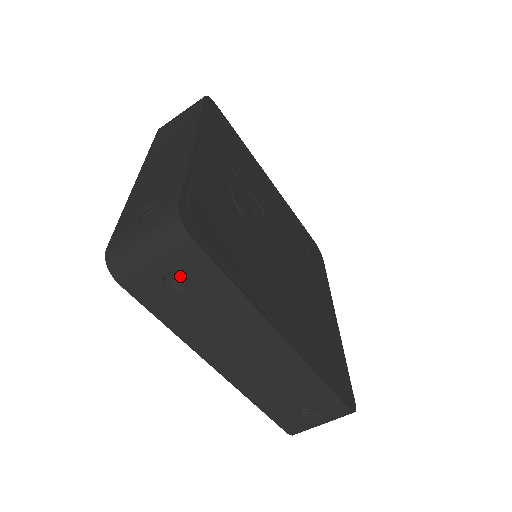
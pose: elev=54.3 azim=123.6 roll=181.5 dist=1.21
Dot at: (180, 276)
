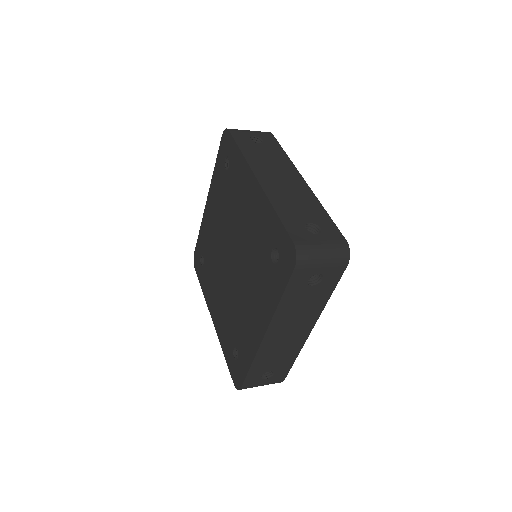
Dot at: occluded
